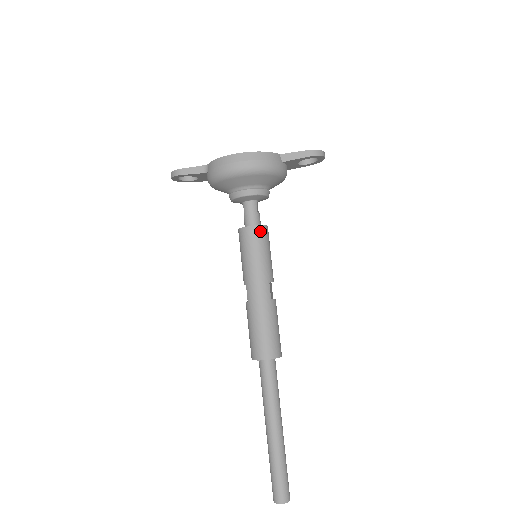
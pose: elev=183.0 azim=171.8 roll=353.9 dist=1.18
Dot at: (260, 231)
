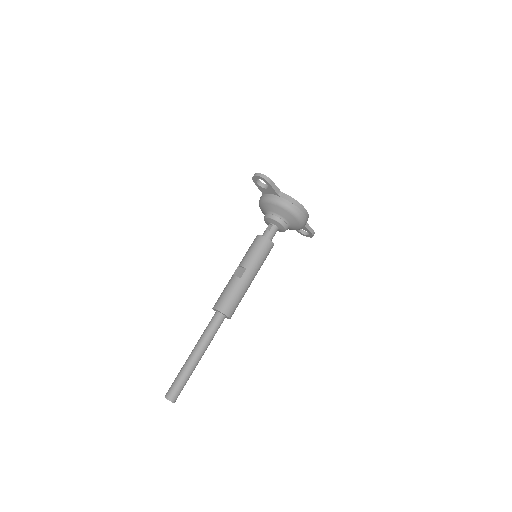
Dot at: occluded
